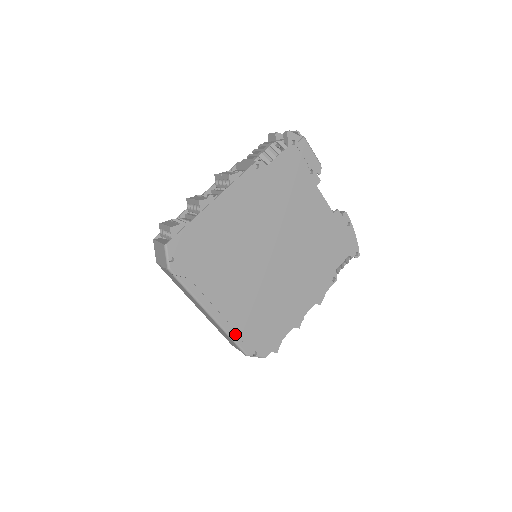
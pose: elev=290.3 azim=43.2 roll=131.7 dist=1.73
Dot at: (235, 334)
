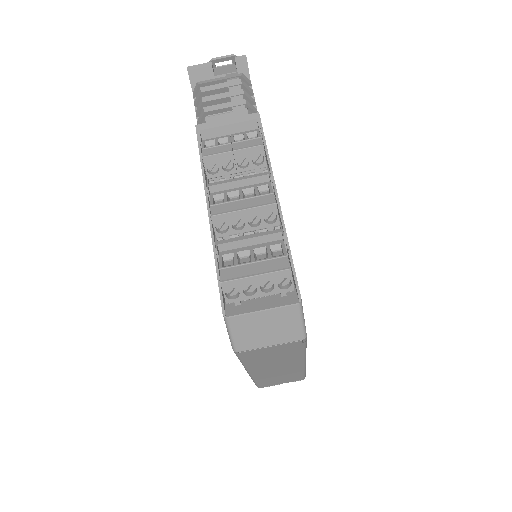
Dot at: occluded
